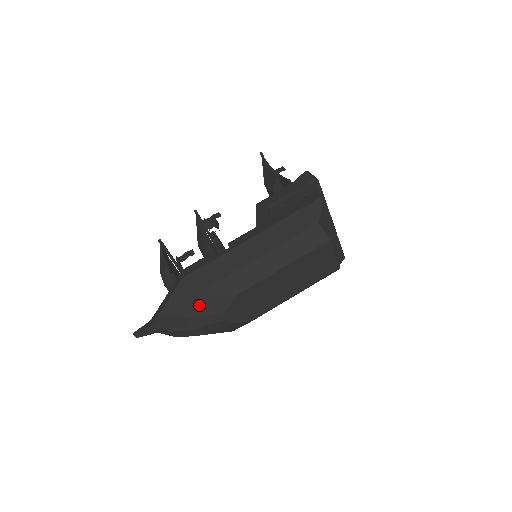
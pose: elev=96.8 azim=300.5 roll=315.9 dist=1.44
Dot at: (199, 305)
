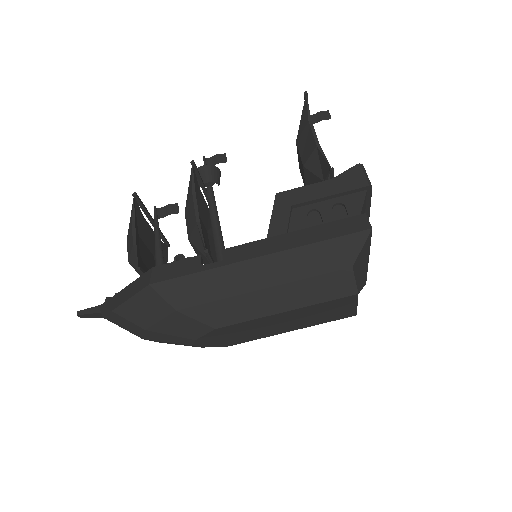
Dot at: (164, 323)
